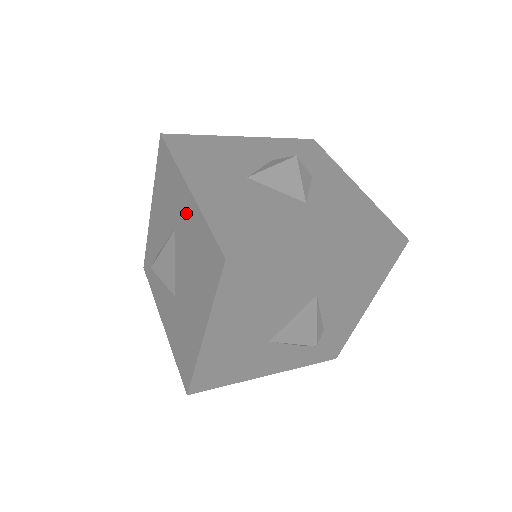
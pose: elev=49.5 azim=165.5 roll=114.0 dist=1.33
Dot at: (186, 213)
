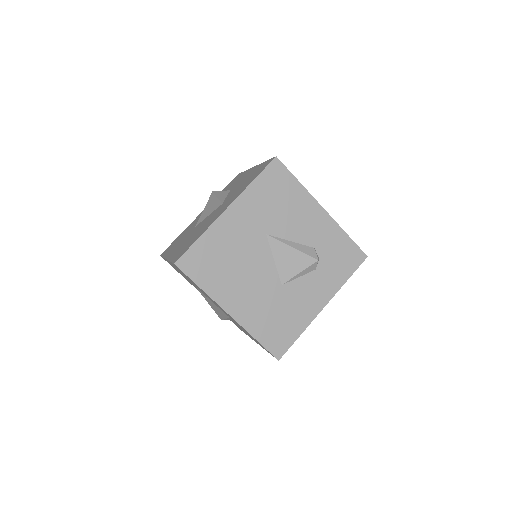
Dot at: (179, 271)
